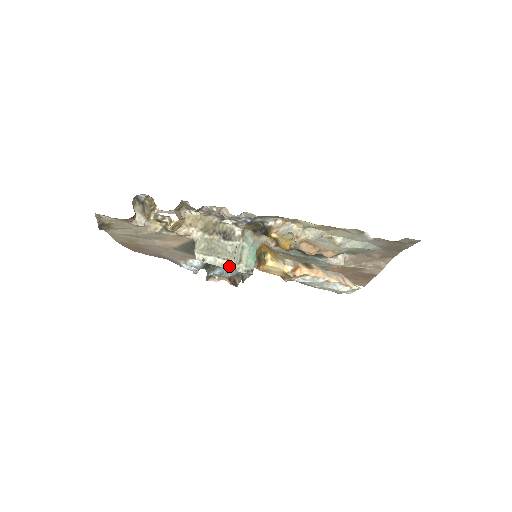
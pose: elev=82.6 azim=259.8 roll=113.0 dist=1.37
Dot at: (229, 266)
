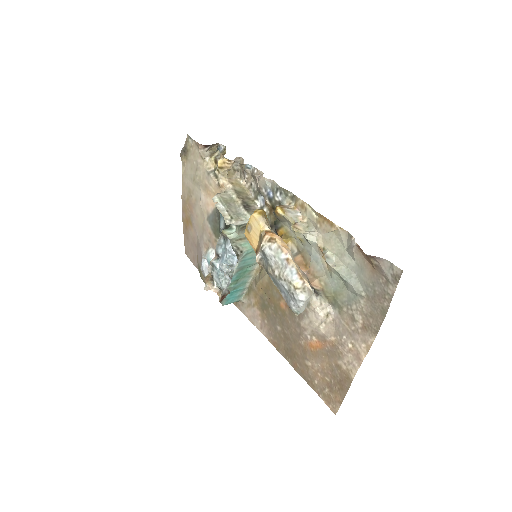
Dot at: (228, 220)
